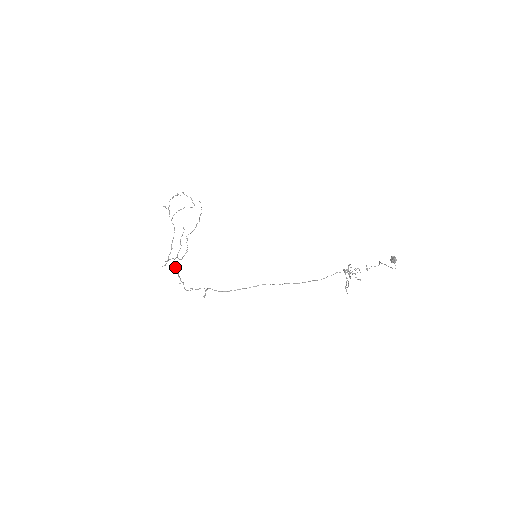
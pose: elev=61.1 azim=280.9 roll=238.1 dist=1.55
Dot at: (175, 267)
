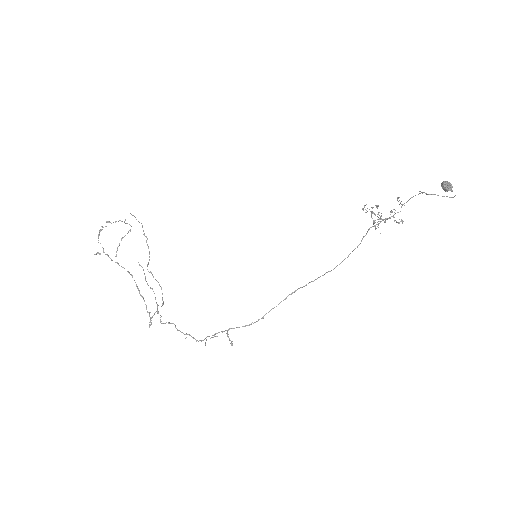
Dot at: (166, 322)
